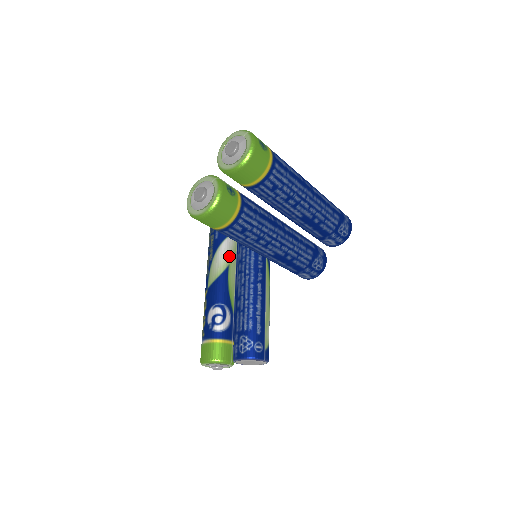
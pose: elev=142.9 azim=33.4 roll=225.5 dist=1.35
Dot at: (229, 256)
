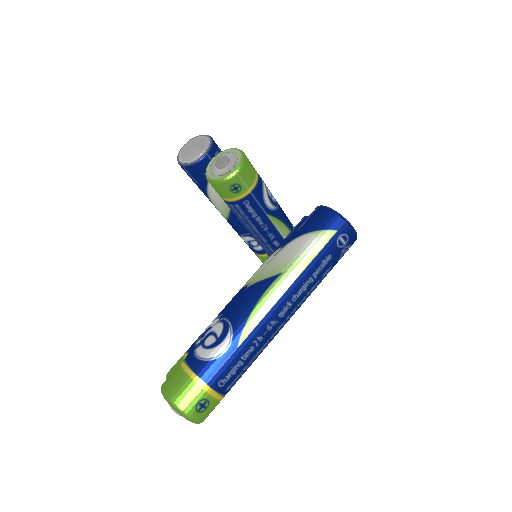
Dot at: occluded
